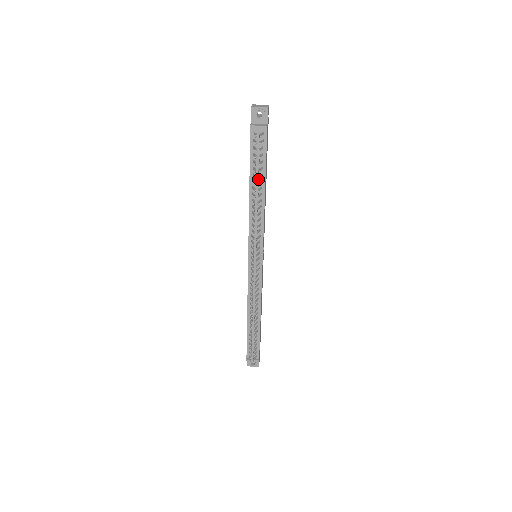
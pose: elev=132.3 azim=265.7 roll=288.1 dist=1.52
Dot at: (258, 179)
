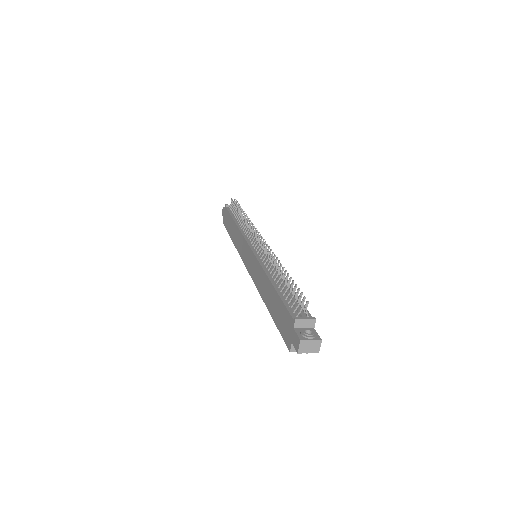
Dot at: (241, 208)
